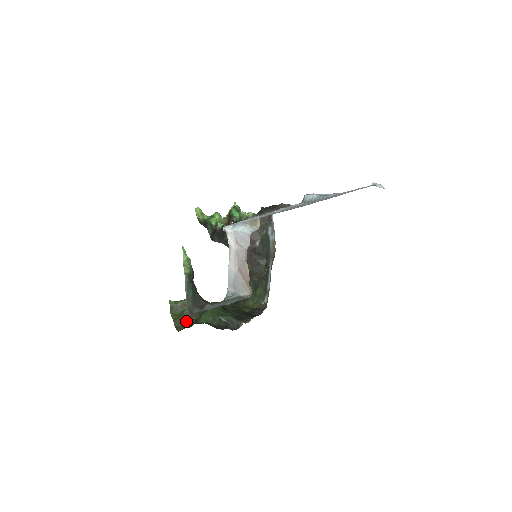
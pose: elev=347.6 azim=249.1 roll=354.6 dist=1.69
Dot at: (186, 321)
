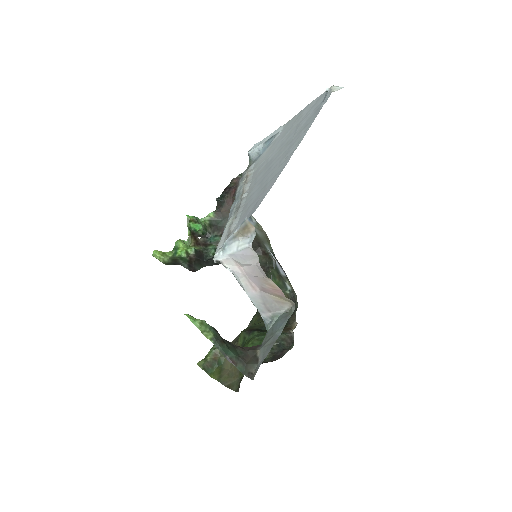
Dot at: (232, 372)
